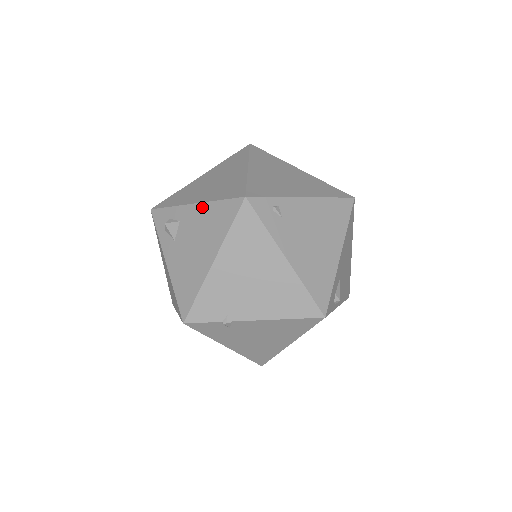
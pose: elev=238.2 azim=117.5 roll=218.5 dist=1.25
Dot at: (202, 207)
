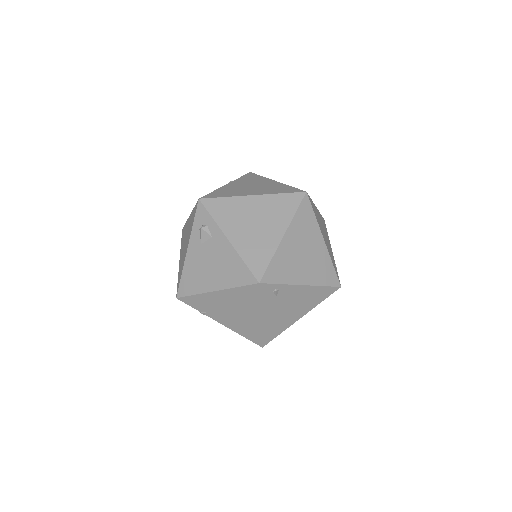
Dot at: (231, 250)
